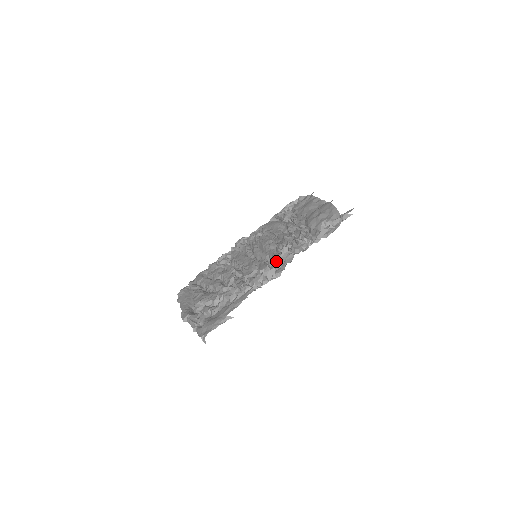
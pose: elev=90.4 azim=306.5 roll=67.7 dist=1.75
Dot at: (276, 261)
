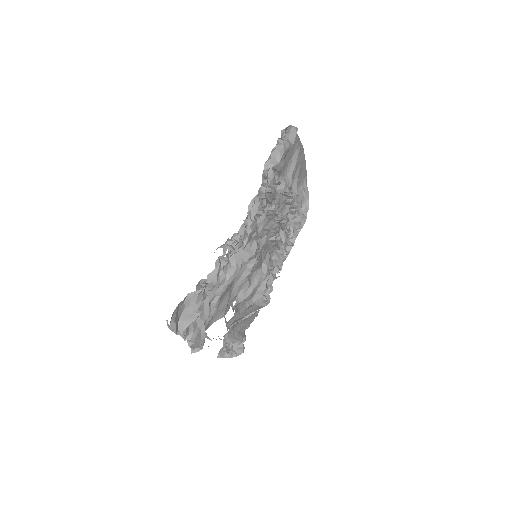
Dot at: (245, 224)
